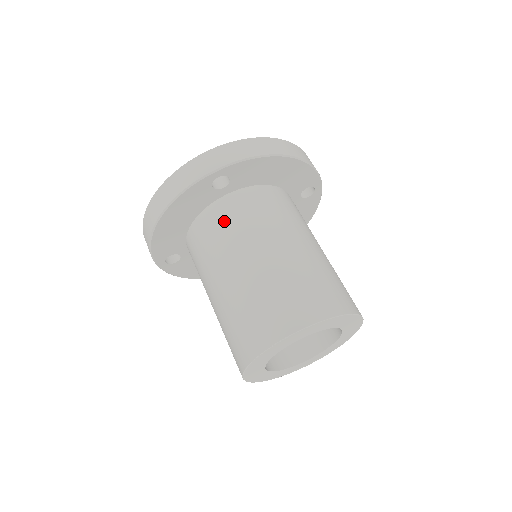
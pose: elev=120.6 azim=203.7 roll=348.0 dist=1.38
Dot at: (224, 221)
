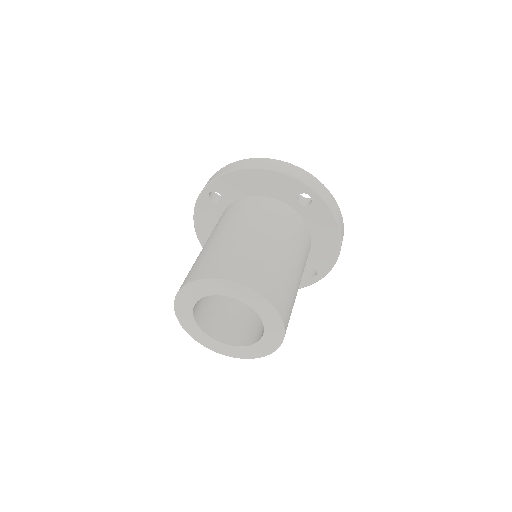
Dot at: occluded
